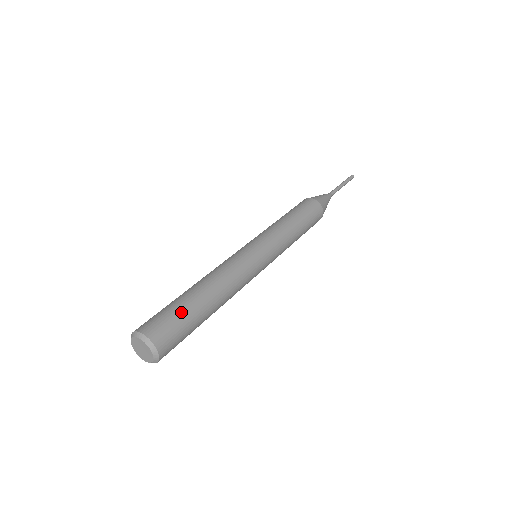
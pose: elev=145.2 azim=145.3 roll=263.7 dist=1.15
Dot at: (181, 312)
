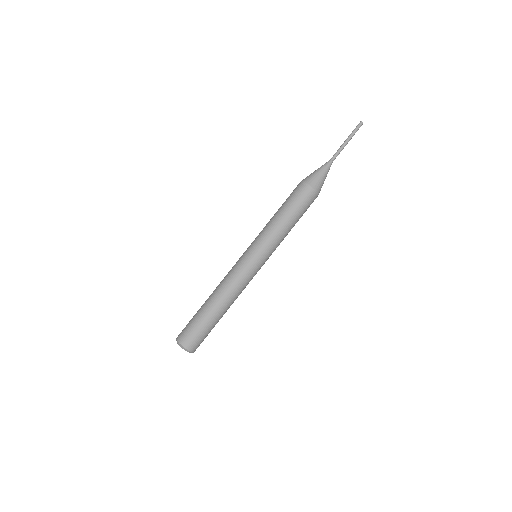
Dot at: (202, 326)
